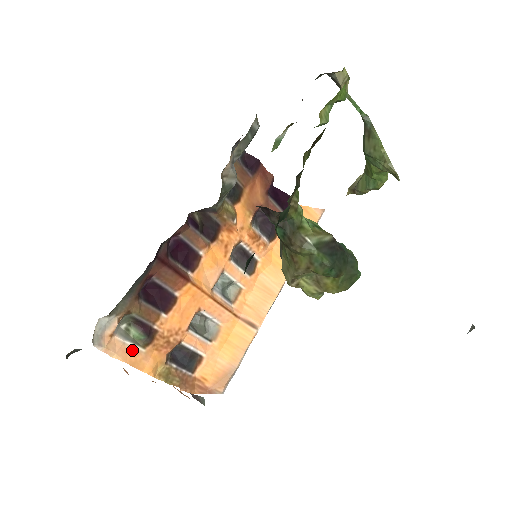
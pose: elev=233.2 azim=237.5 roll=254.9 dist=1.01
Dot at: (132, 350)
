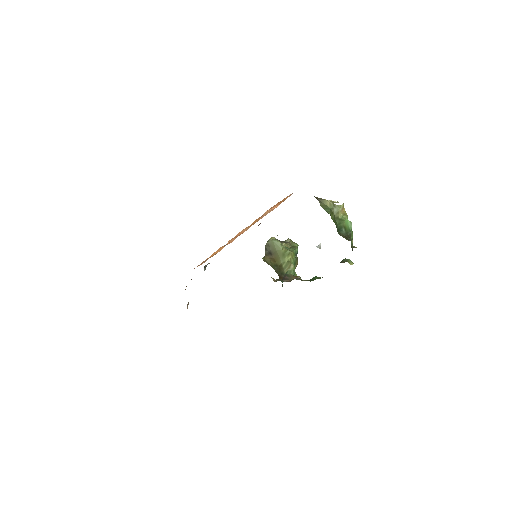
Dot at: occluded
